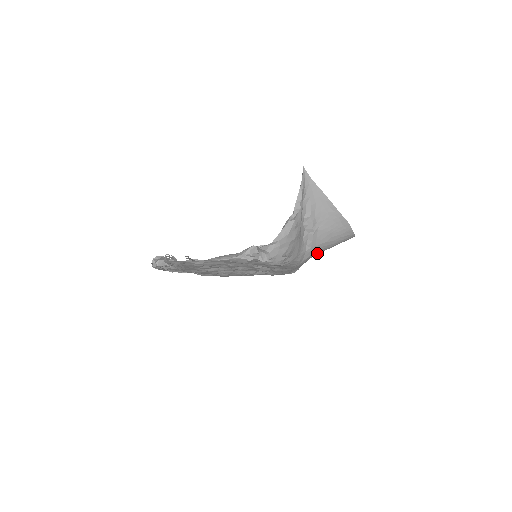
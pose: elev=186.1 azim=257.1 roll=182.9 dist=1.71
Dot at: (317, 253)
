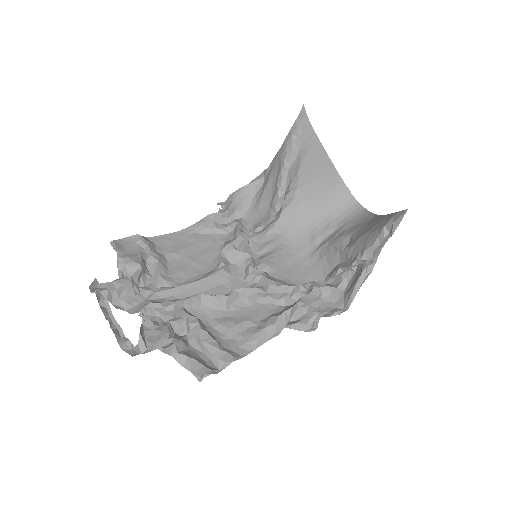
Dot at: (325, 228)
